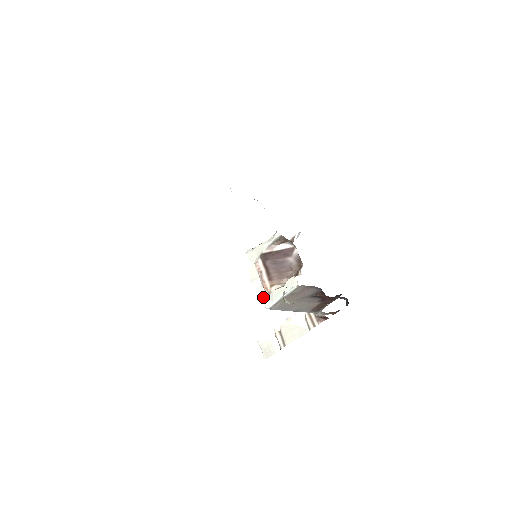
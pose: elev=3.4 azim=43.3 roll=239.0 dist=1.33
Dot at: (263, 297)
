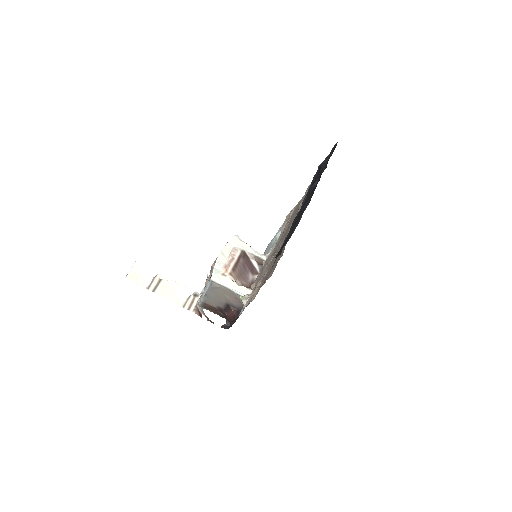
Dot at: (217, 270)
